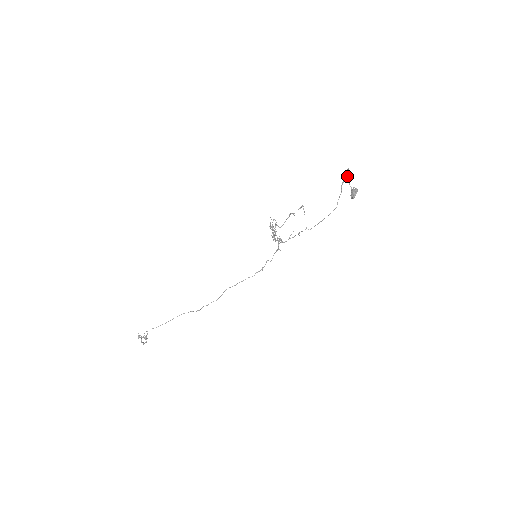
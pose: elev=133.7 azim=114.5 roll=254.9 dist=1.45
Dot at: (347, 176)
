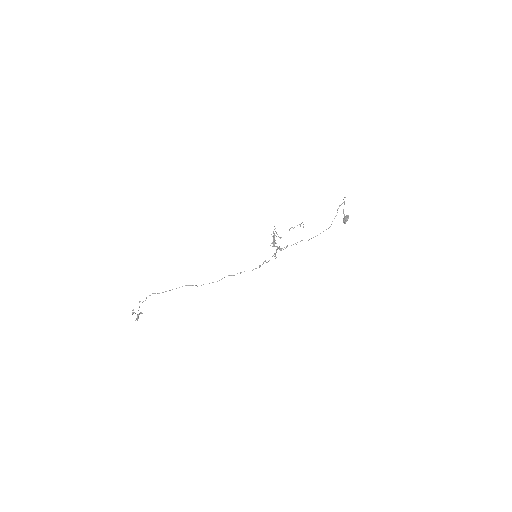
Dot at: (343, 202)
